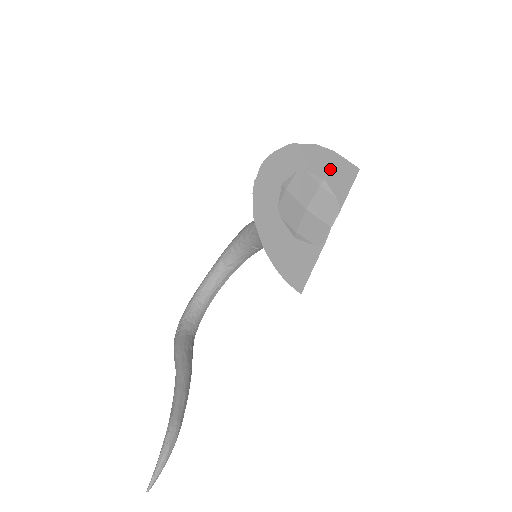
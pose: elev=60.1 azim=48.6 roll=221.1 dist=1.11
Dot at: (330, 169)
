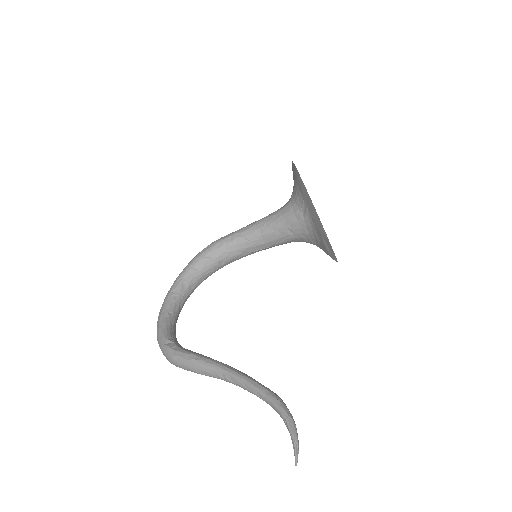
Dot at: occluded
